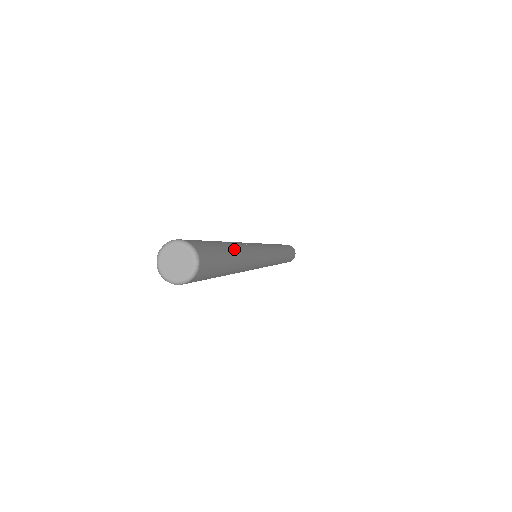
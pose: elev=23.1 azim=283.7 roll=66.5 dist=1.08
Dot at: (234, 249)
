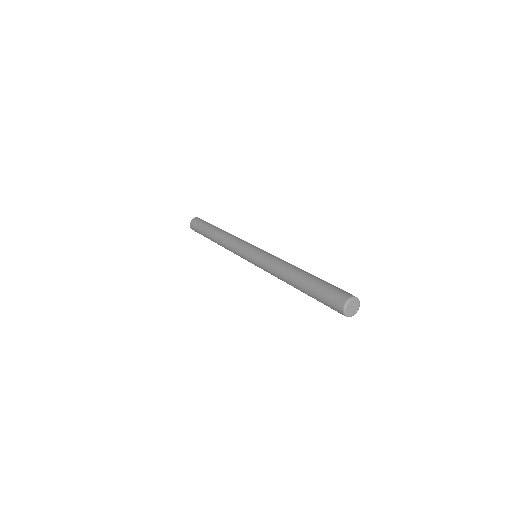
Dot at: occluded
